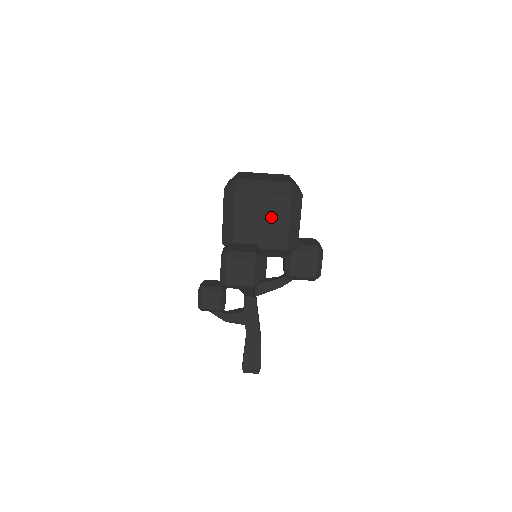
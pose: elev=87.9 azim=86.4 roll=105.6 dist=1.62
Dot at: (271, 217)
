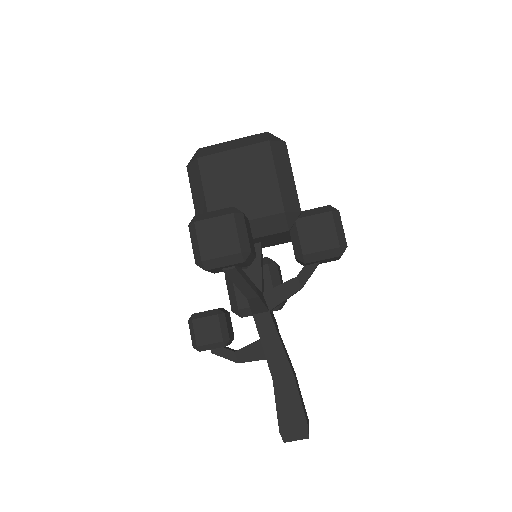
Dot at: (251, 175)
